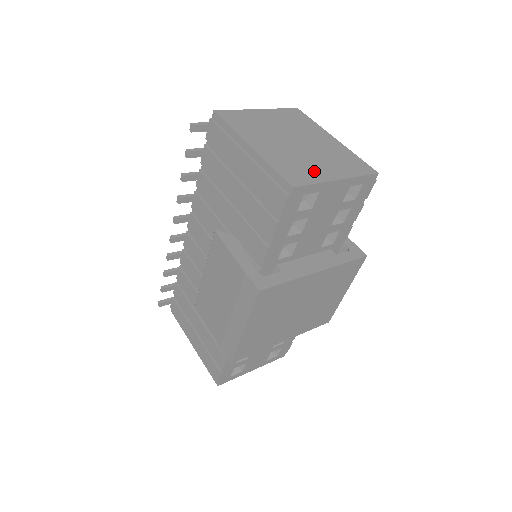
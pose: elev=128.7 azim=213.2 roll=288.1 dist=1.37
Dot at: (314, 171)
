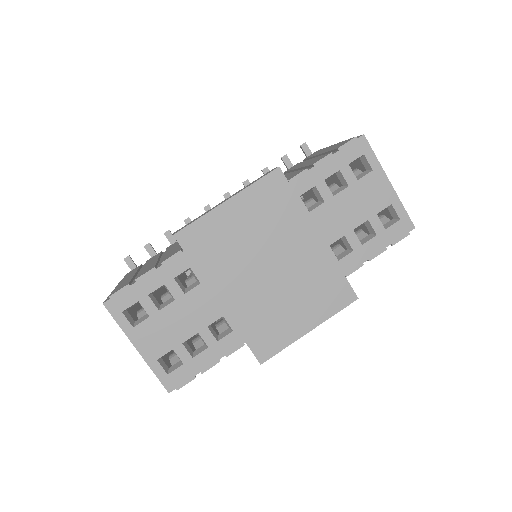
Dot at: occluded
